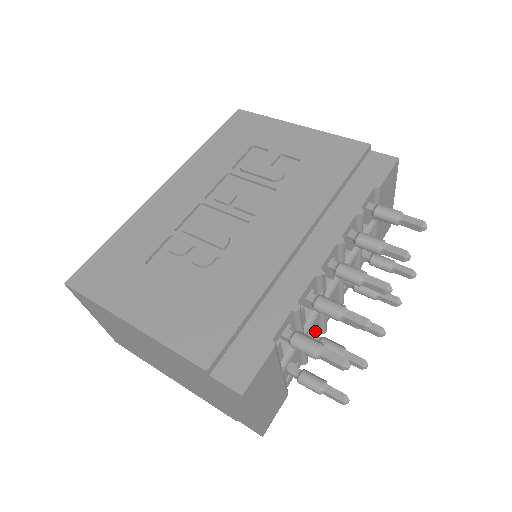
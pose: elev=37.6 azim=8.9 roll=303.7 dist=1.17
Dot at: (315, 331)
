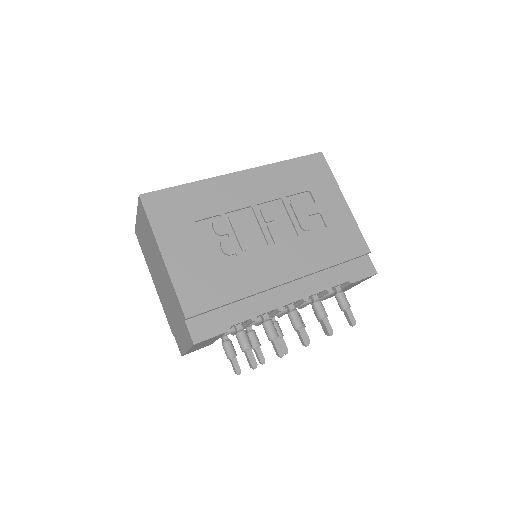
Dot at: occluded
